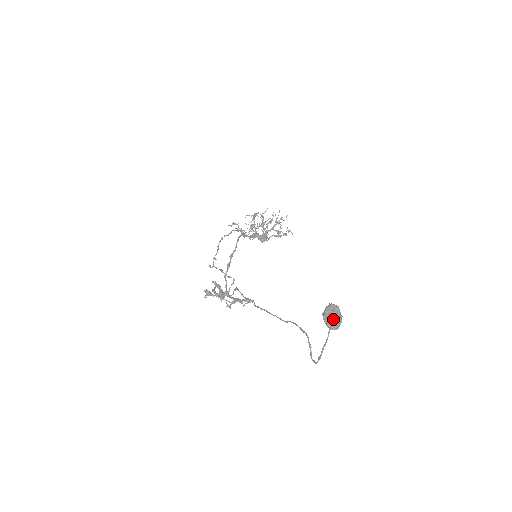
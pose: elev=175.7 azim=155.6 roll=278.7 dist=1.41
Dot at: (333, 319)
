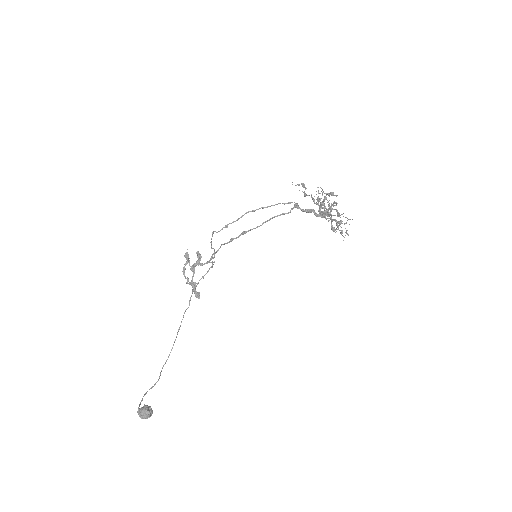
Dot at: (140, 416)
